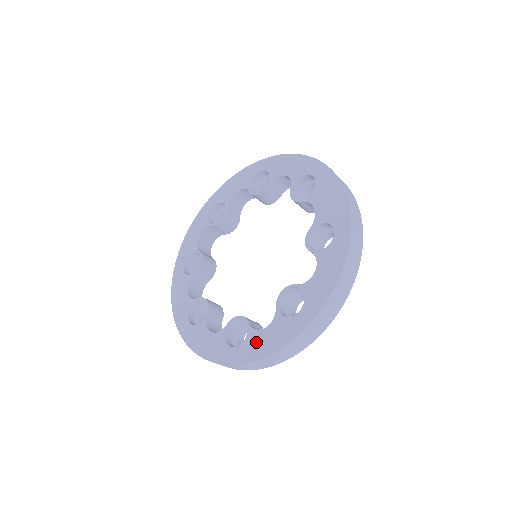
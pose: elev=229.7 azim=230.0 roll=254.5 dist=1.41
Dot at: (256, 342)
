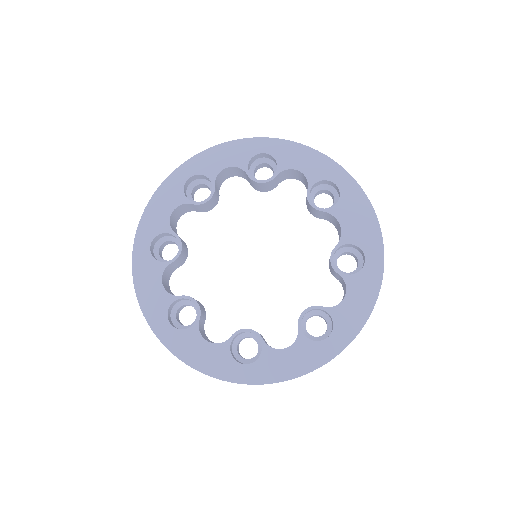
Dot at: (275, 363)
